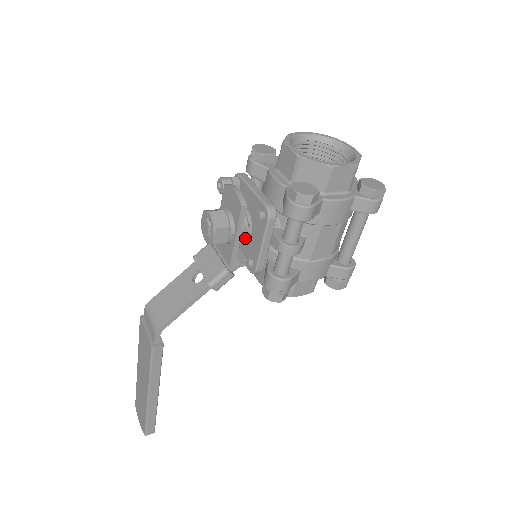
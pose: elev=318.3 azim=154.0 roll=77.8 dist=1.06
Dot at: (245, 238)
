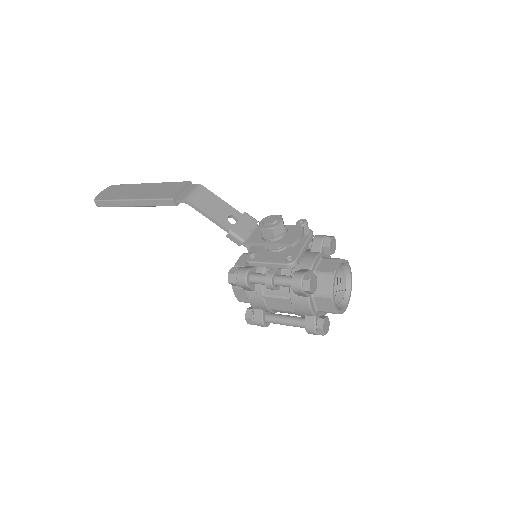
Dot at: (269, 248)
